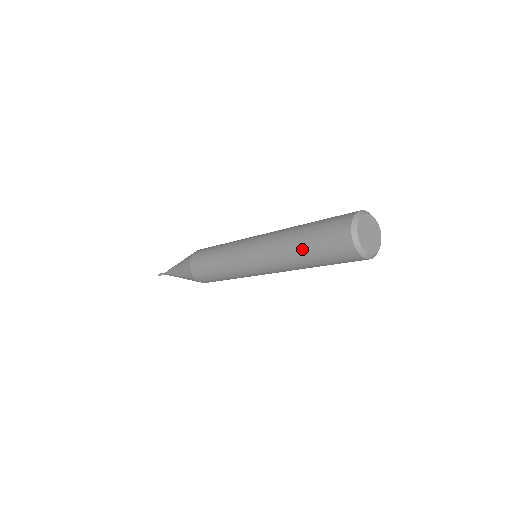
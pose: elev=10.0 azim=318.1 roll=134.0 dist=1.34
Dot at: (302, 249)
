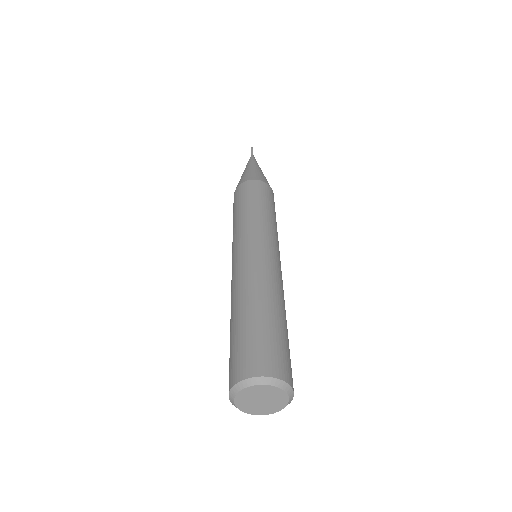
Dot at: occluded
